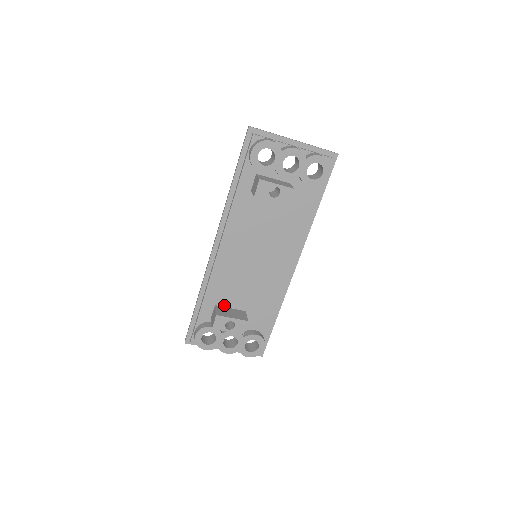
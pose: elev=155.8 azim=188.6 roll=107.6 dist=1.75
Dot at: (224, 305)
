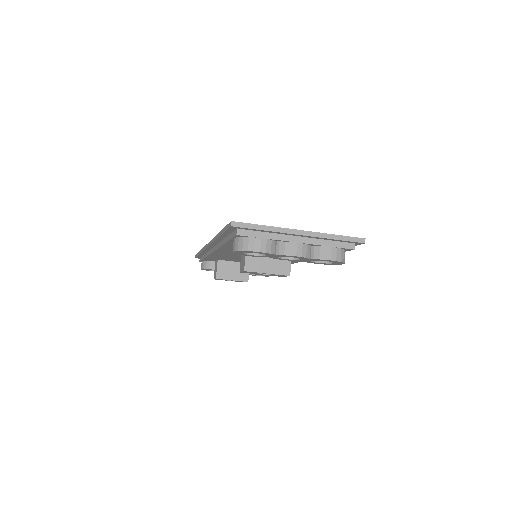
Dot at: (227, 260)
